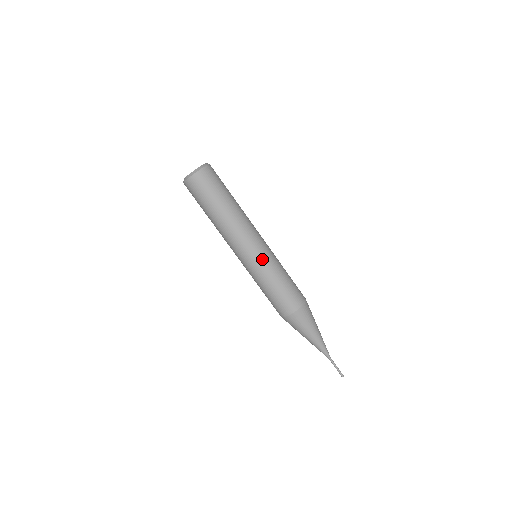
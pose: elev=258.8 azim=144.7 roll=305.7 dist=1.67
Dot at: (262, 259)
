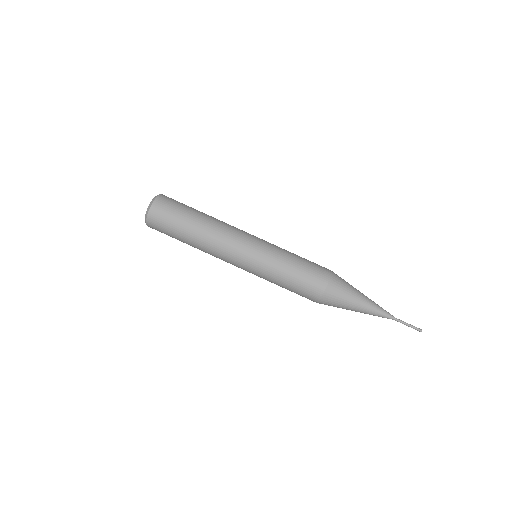
Dot at: (260, 256)
